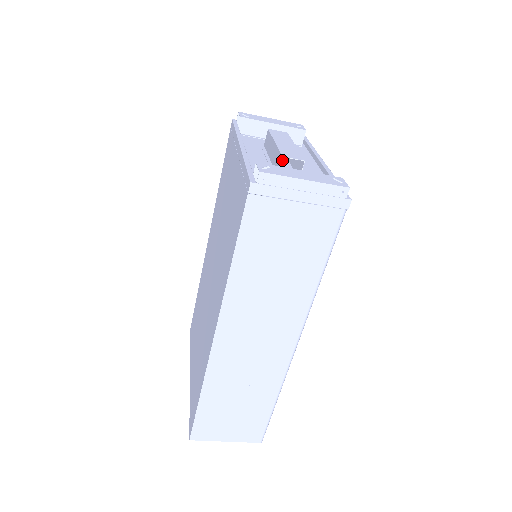
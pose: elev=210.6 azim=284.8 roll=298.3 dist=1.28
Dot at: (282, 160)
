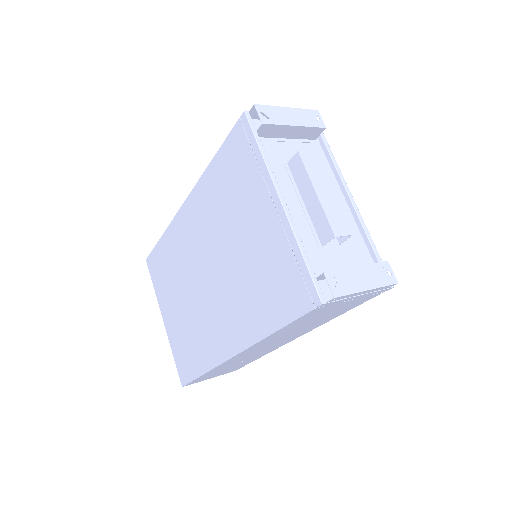
Dot at: occluded
